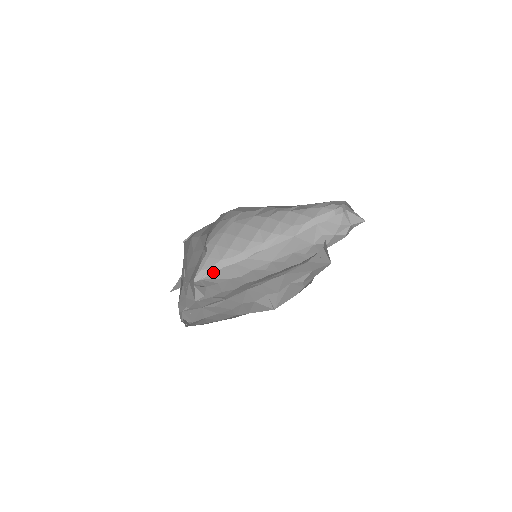
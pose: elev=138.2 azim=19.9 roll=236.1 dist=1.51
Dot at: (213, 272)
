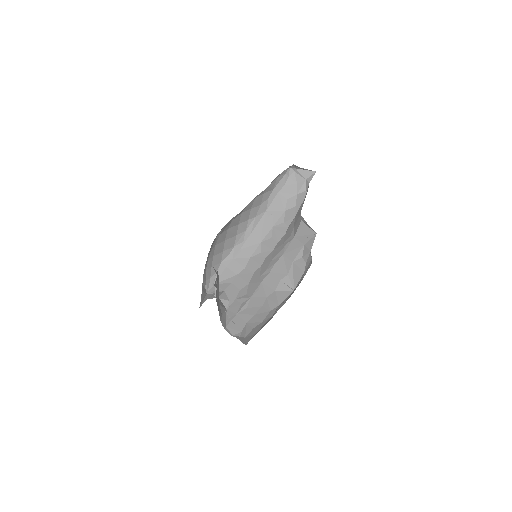
Dot at: (220, 274)
